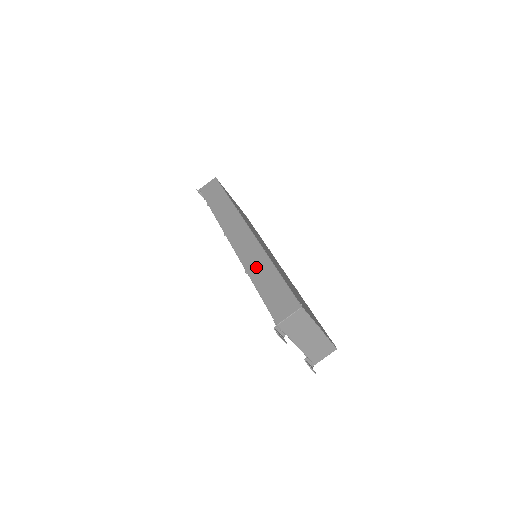
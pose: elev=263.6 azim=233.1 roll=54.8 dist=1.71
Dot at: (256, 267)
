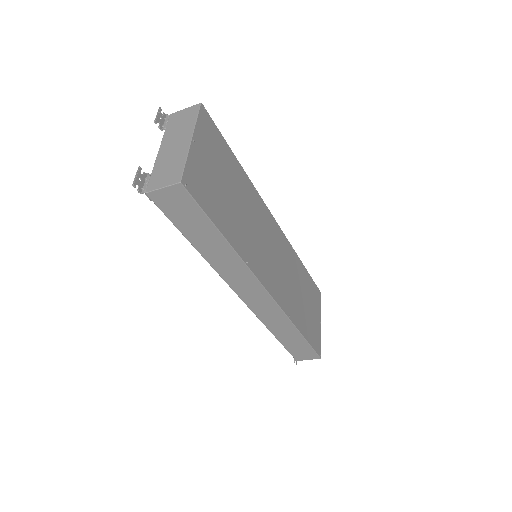
Dot at: (279, 328)
